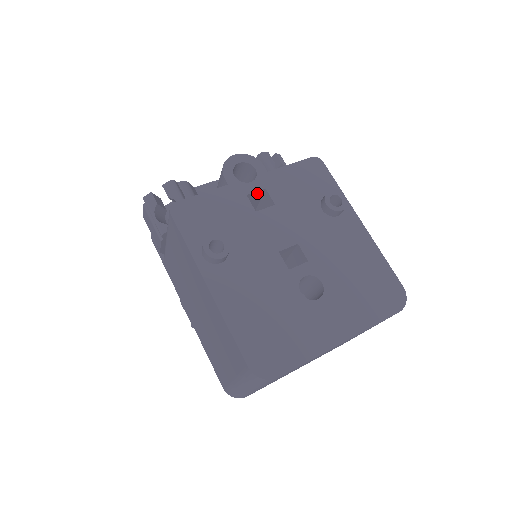
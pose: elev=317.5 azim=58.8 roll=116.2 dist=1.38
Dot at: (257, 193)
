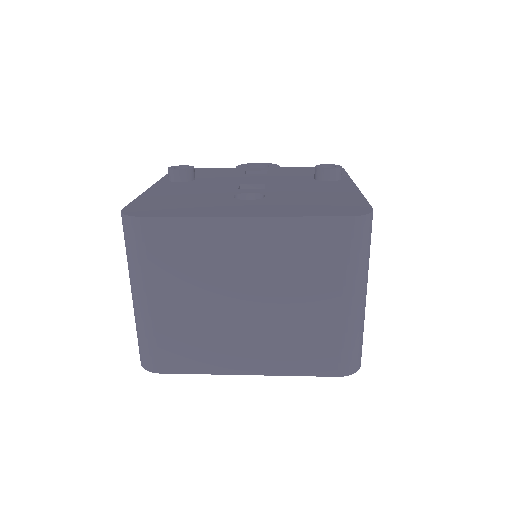
Dot at: occluded
